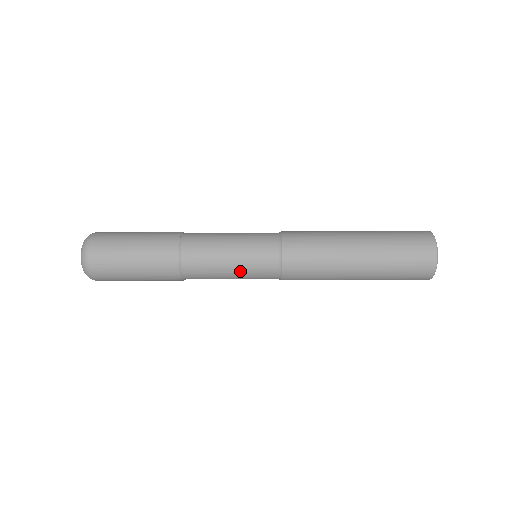
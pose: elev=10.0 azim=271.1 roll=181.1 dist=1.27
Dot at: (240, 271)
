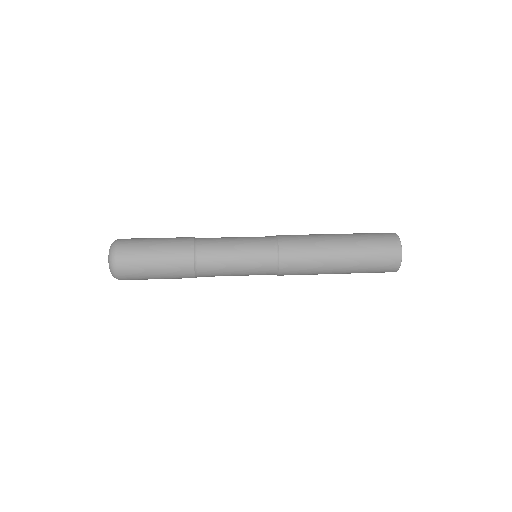
Dot at: (245, 264)
